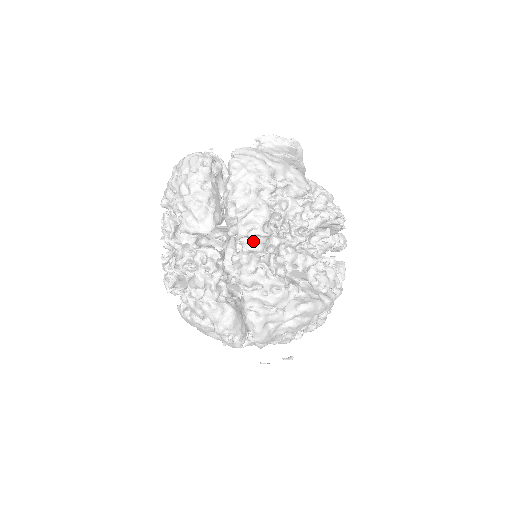
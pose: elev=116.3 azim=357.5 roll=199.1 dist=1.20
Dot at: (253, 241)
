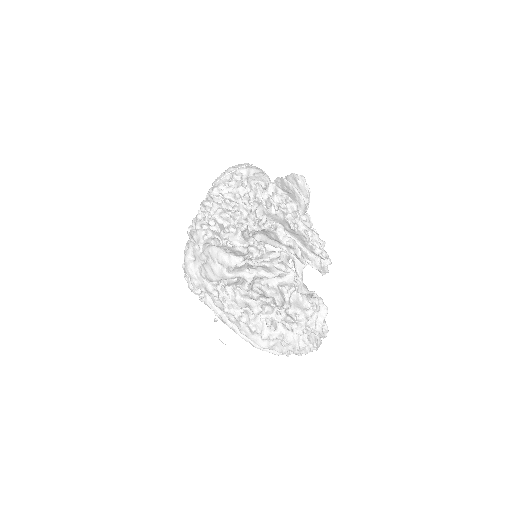
Dot at: (206, 199)
